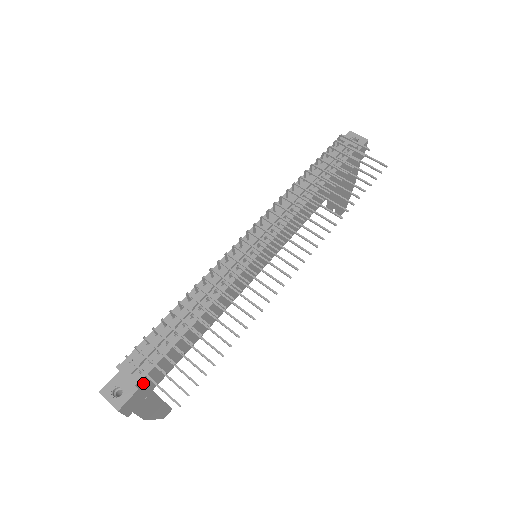
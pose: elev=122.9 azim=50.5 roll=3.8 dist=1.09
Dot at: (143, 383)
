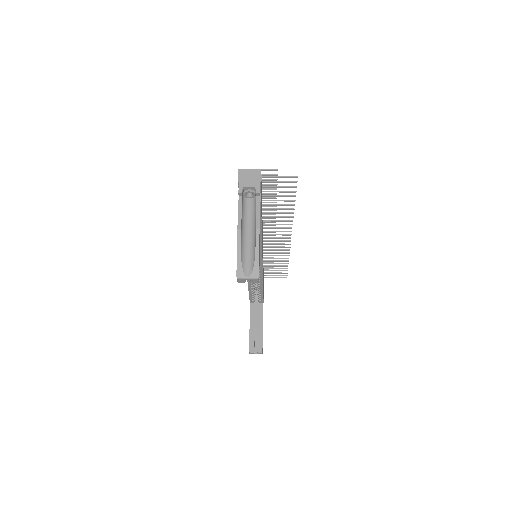
Dot at: (261, 185)
